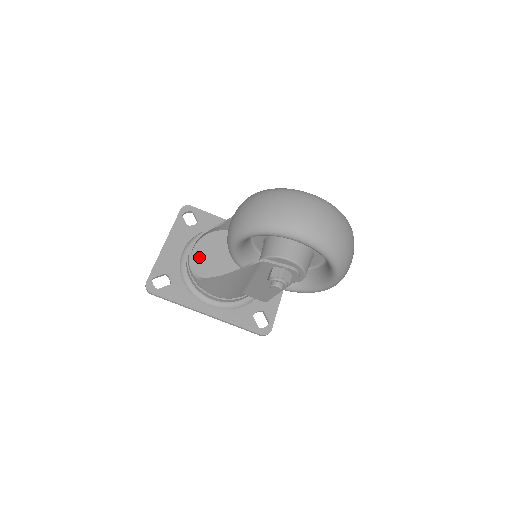
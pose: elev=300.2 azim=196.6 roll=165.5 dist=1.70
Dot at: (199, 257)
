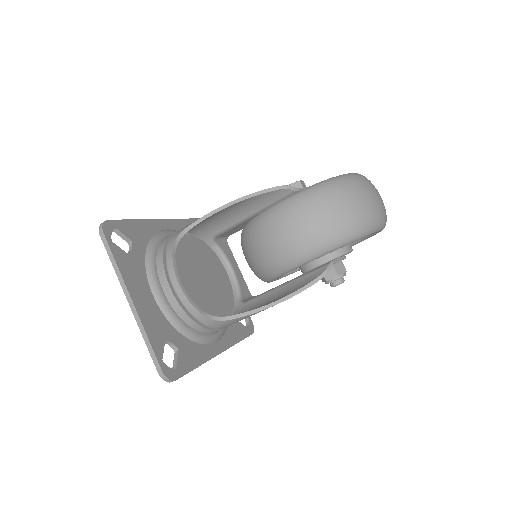
Dot at: (187, 292)
